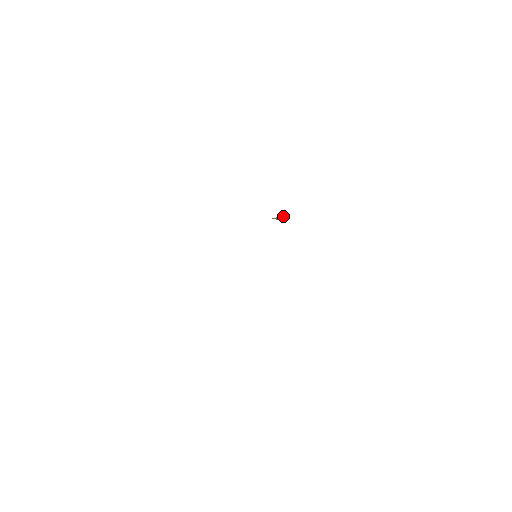
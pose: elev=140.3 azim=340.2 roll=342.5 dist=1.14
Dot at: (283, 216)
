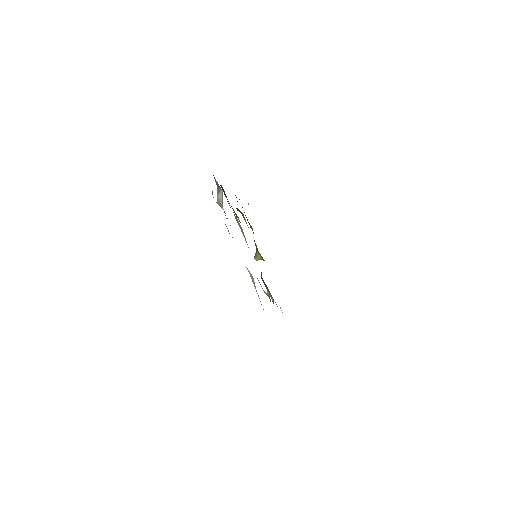
Dot at: (261, 259)
